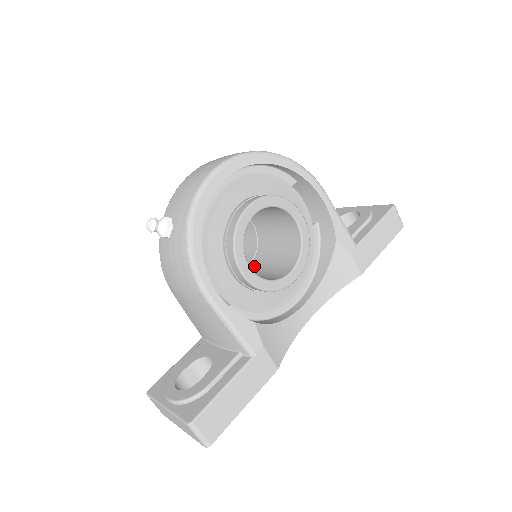
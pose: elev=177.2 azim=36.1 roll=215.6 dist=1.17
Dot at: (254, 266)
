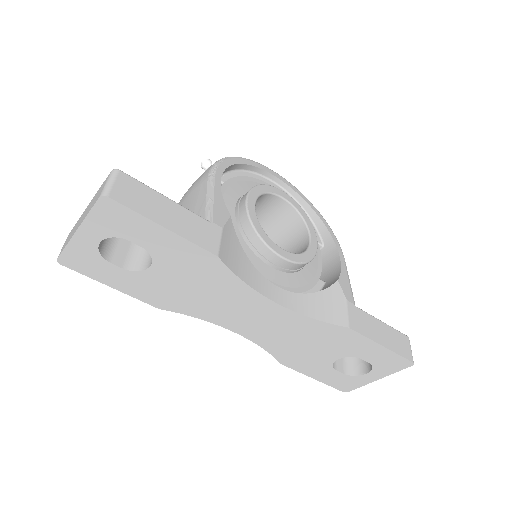
Dot at: occluded
